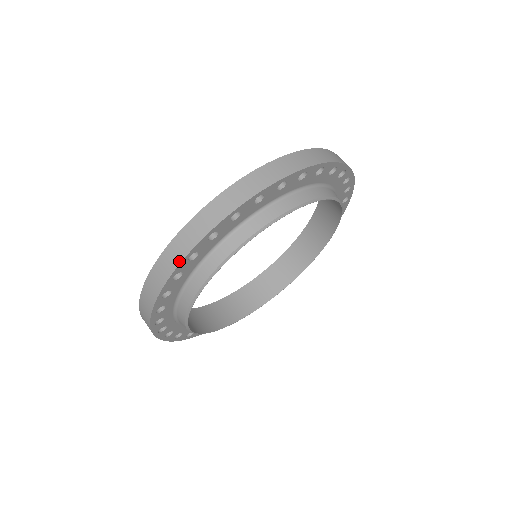
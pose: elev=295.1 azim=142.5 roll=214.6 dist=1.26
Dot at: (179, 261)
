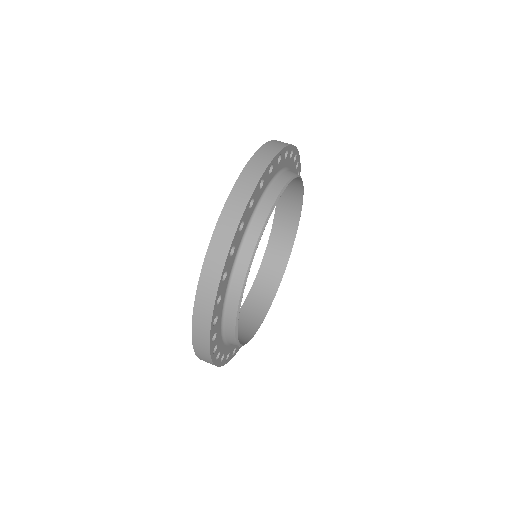
Dot at: (245, 204)
